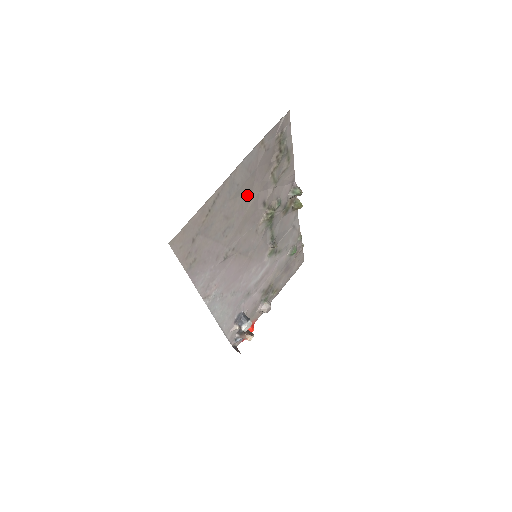
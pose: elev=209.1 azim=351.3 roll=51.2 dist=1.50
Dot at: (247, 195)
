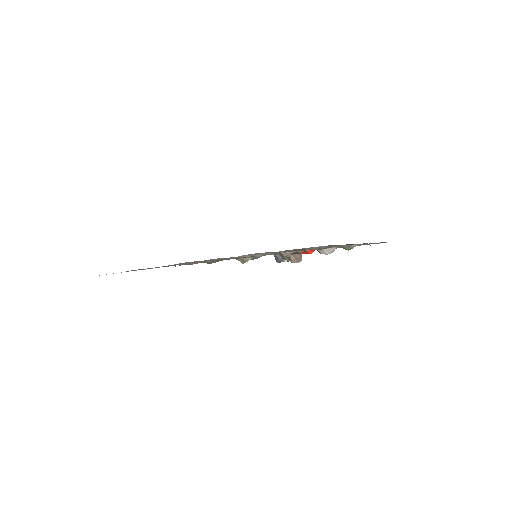
Dot at: (180, 263)
